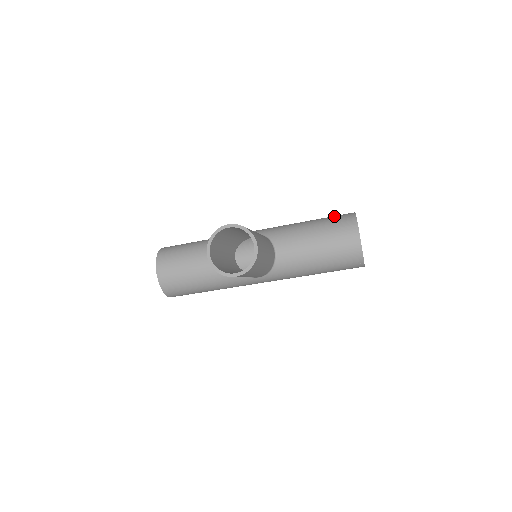
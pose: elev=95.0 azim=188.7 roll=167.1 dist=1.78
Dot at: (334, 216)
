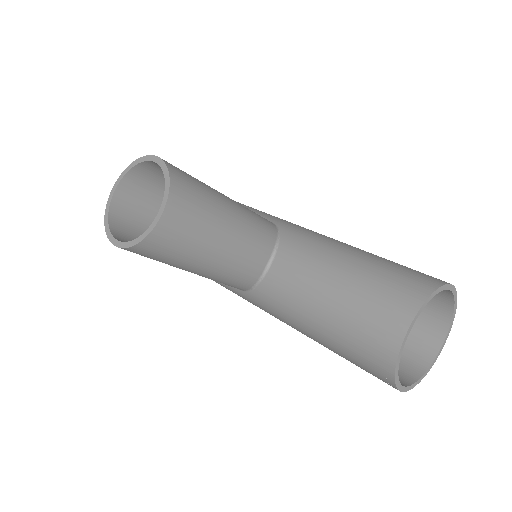
Dot at: occluded
